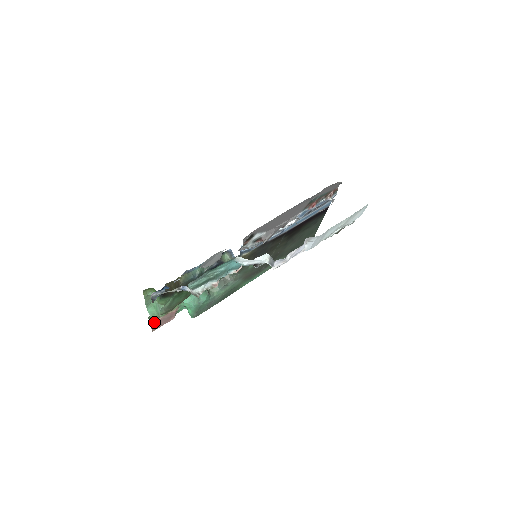
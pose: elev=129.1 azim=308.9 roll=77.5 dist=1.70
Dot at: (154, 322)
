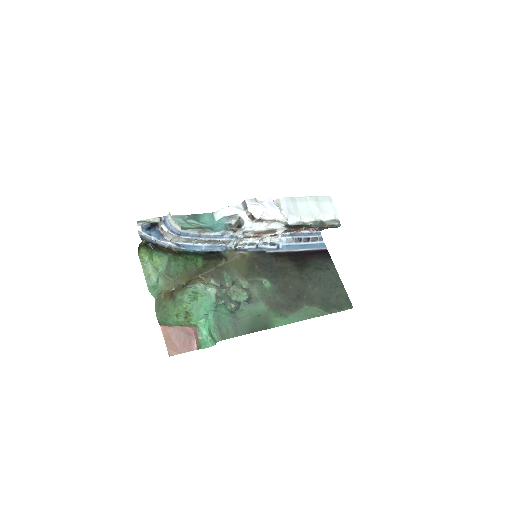
Dot at: (166, 331)
